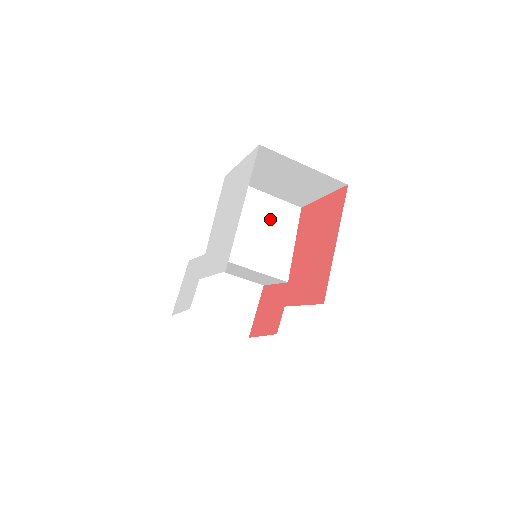
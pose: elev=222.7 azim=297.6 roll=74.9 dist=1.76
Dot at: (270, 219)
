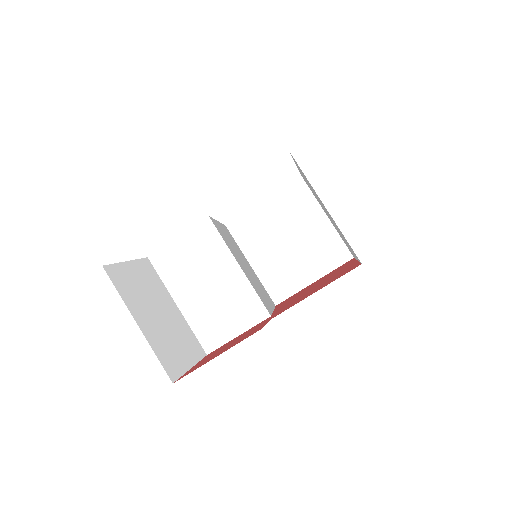
Dot at: (255, 277)
